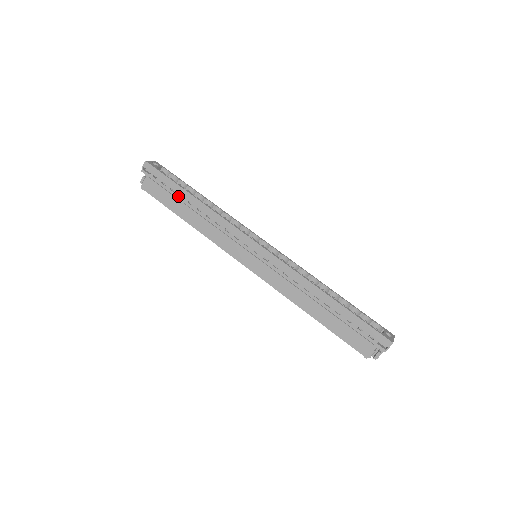
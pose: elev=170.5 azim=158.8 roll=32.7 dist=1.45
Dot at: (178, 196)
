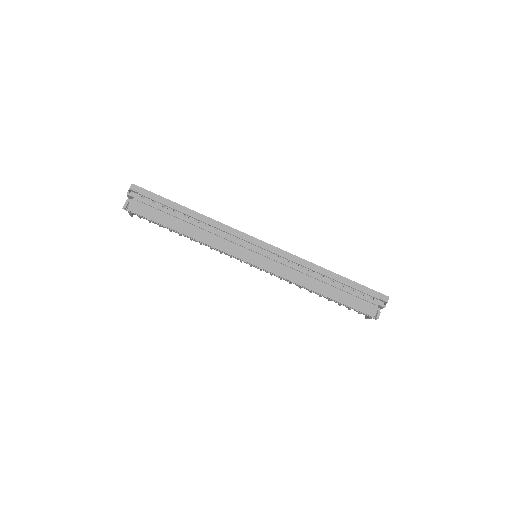
Dot at: (172, 212)
